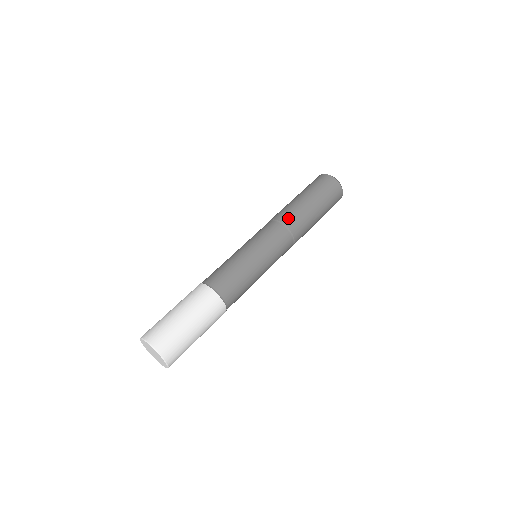
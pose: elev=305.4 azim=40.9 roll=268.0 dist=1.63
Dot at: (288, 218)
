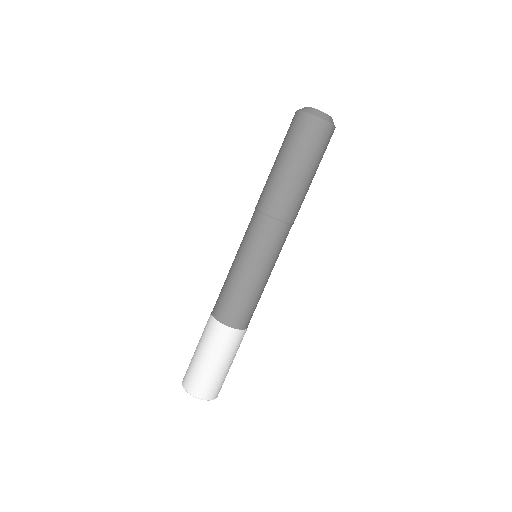
Dot at: (277, 207)
